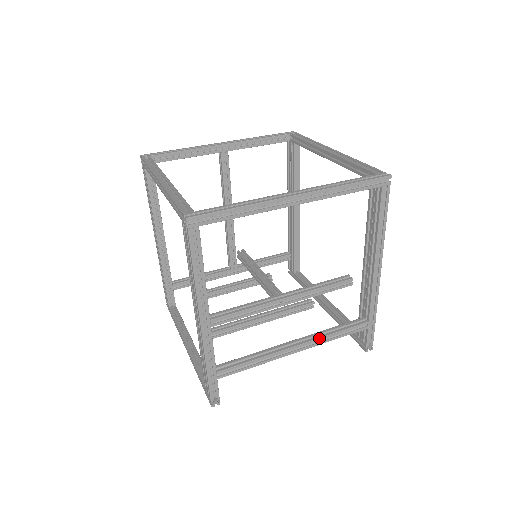
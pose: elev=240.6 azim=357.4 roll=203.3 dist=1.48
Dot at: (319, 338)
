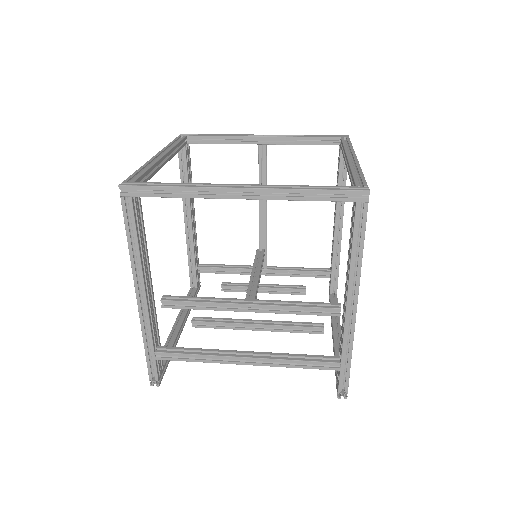
Dot at: (273, 359)
